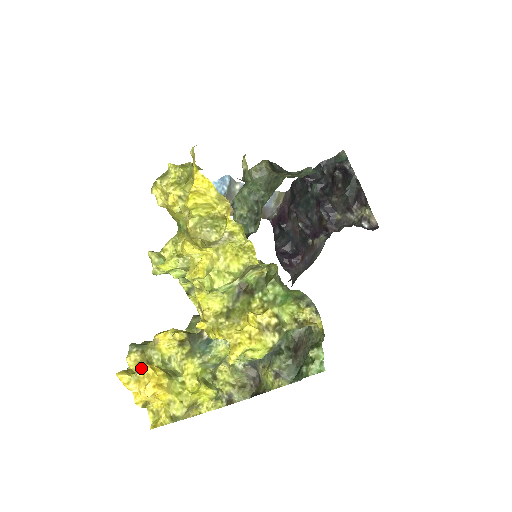
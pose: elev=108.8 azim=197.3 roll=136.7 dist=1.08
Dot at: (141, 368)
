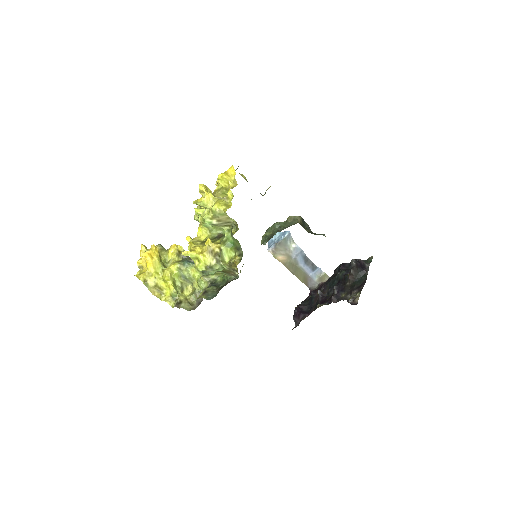
Dot at: (152, 246)
